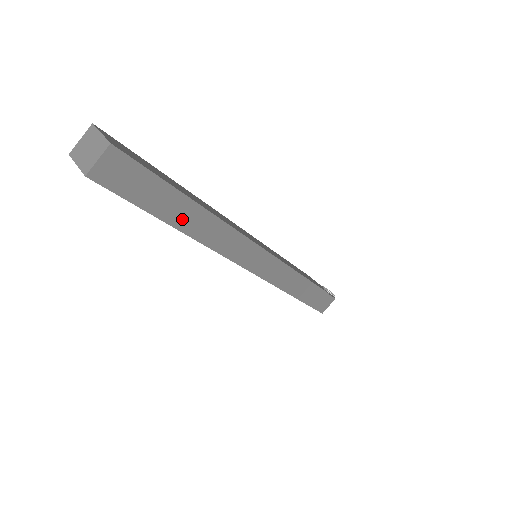
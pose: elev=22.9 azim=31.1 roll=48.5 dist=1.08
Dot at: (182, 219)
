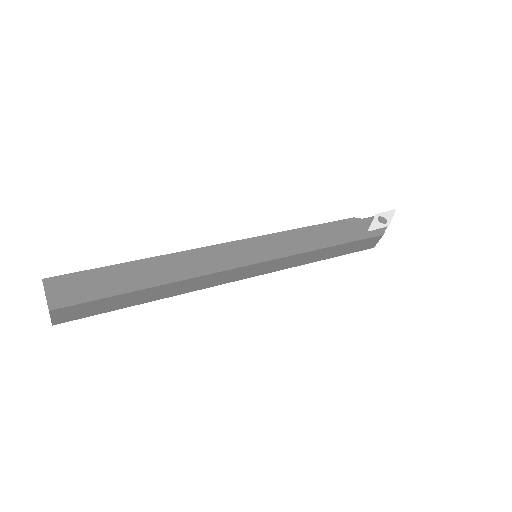
Dot at: (148, 297)
